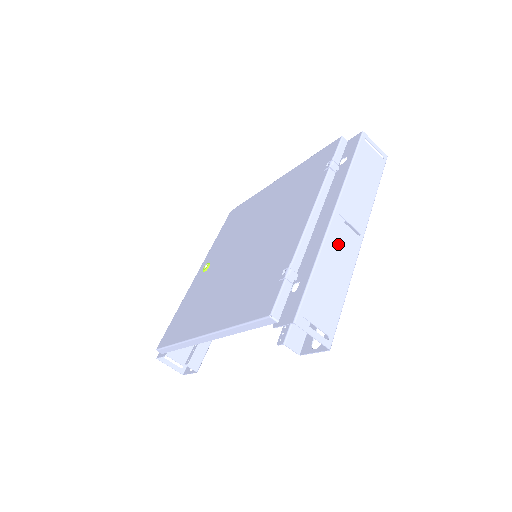
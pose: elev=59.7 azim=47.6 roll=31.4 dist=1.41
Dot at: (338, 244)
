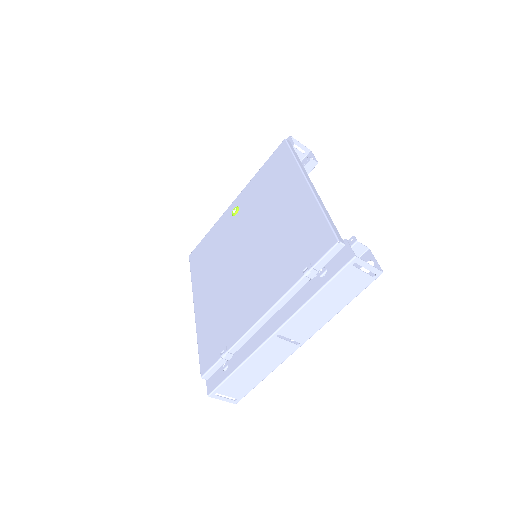
Dot at: (269, 353)
